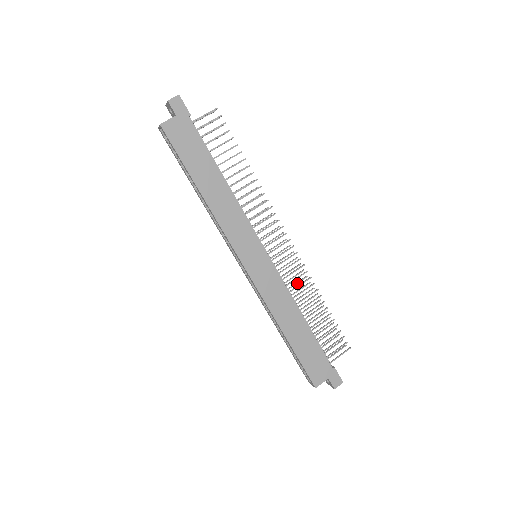
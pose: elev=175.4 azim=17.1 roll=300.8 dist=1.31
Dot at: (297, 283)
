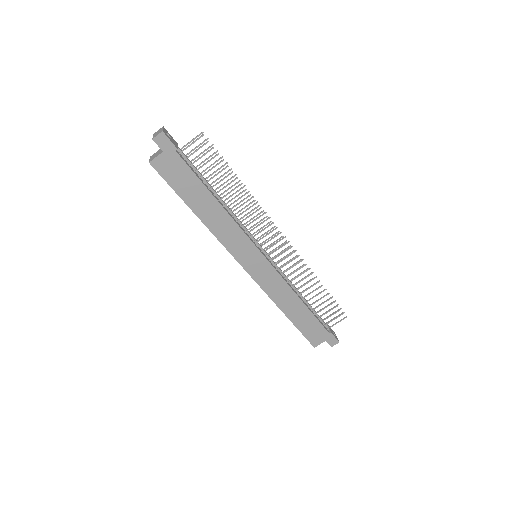
Dot at: occluded
